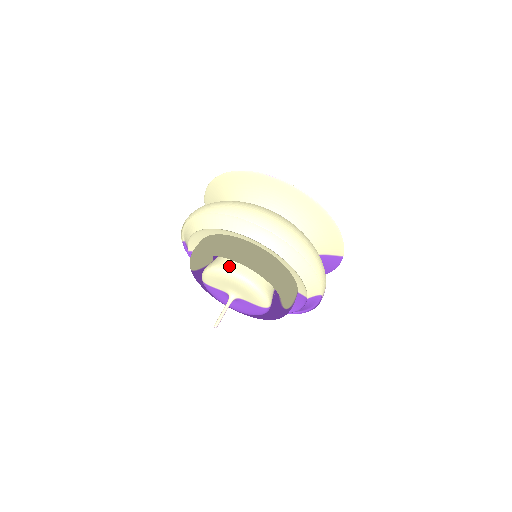
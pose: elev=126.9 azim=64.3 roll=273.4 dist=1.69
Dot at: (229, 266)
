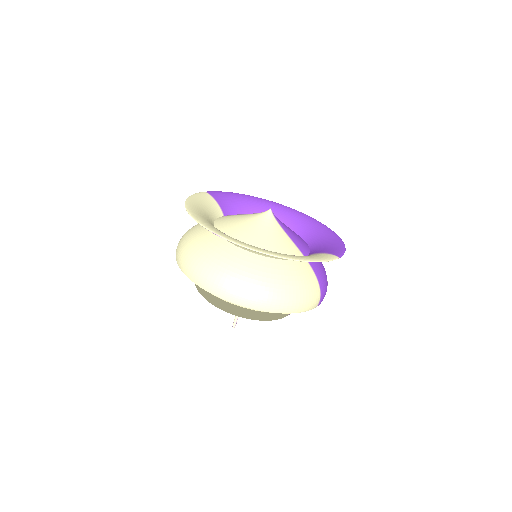
Dot at: occluded
